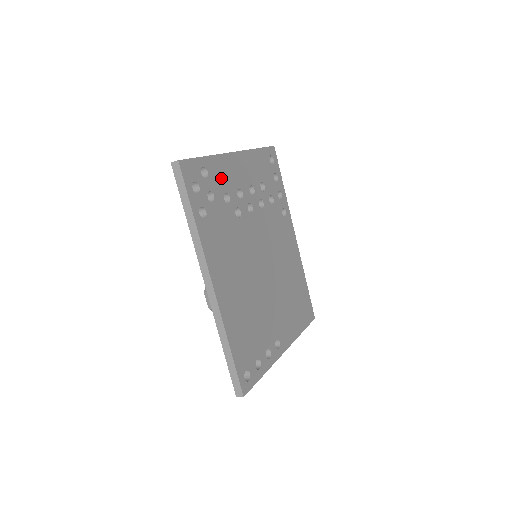
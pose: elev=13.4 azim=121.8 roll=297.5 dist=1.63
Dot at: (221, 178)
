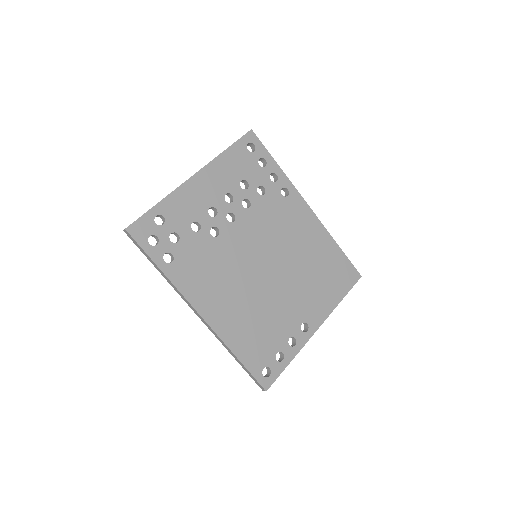
Dot at: (183, 212)
